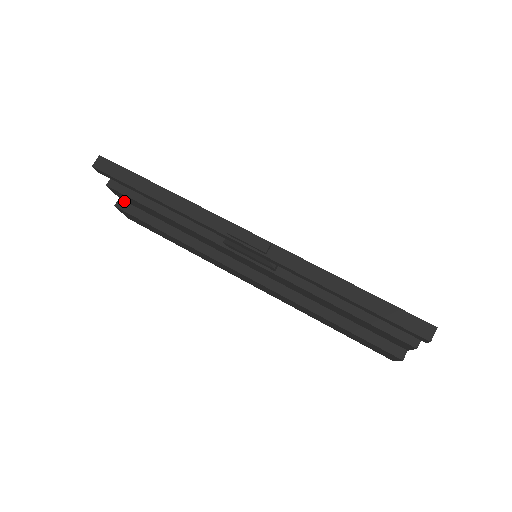
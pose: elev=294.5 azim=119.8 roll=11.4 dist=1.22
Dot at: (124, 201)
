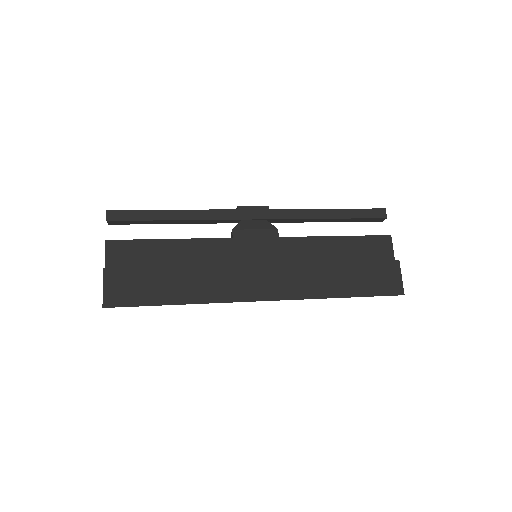
Dot at: occluded
